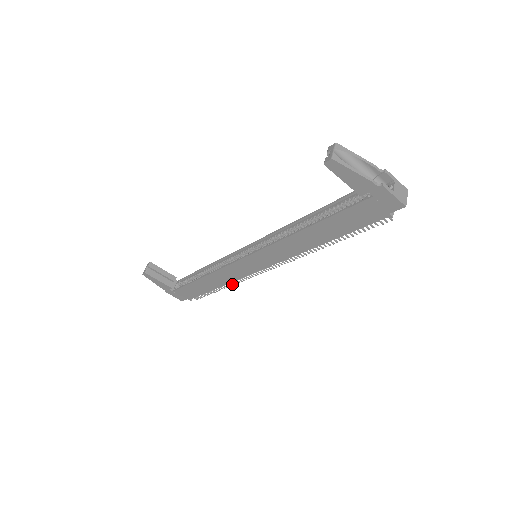
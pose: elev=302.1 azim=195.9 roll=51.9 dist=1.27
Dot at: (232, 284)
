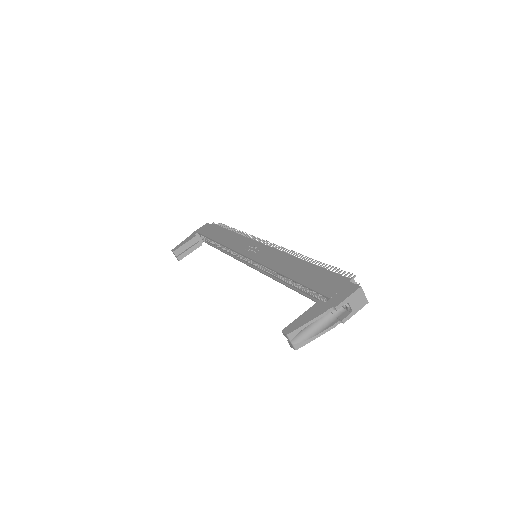
Dot at: occluded
